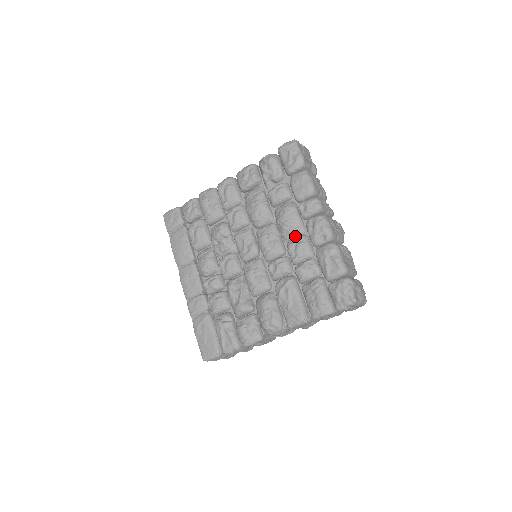
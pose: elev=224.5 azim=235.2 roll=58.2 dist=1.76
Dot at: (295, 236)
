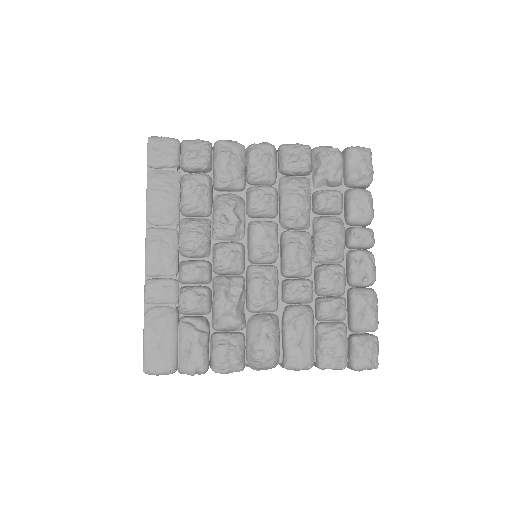
Dot at: (331, 261)
